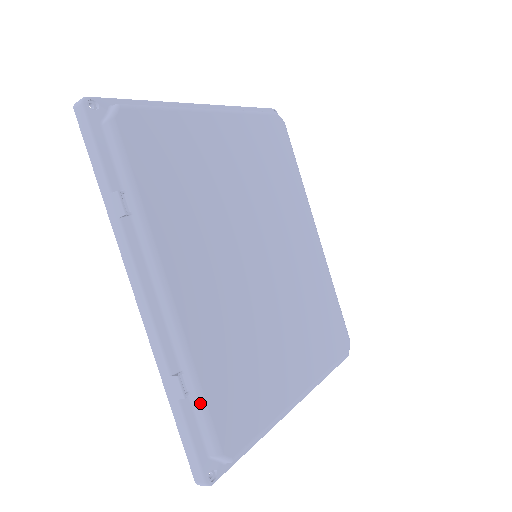
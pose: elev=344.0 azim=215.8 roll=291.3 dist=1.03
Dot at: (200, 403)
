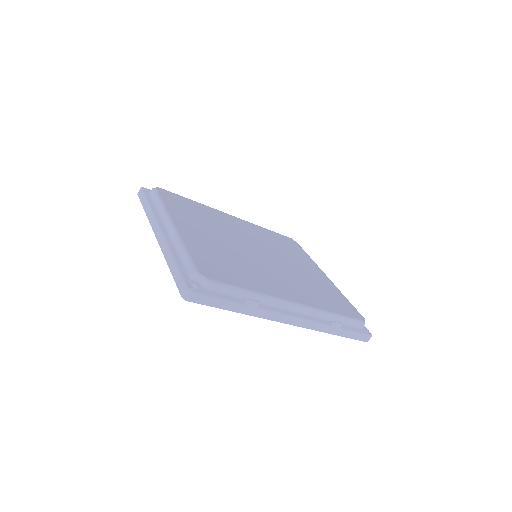
Dot at: (344, 319)
